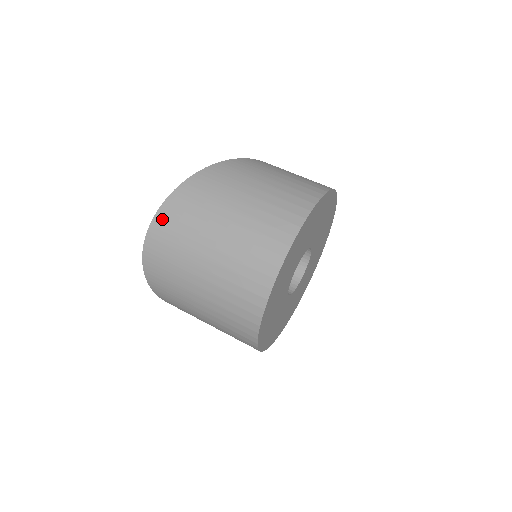
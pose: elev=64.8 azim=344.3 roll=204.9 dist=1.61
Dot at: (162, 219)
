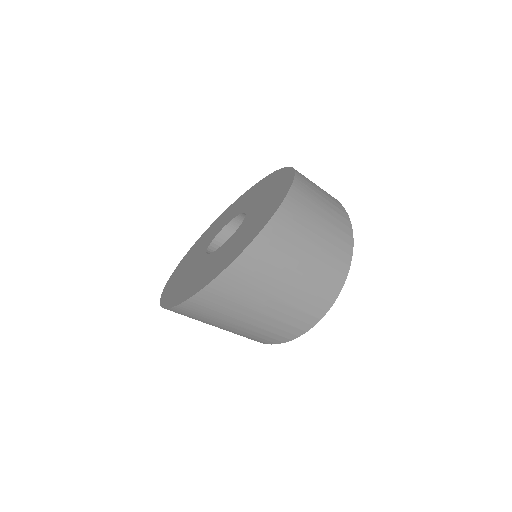
Dot at: (224, 281)
